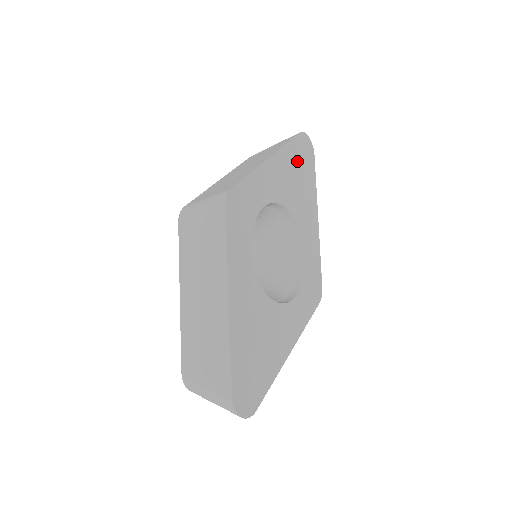
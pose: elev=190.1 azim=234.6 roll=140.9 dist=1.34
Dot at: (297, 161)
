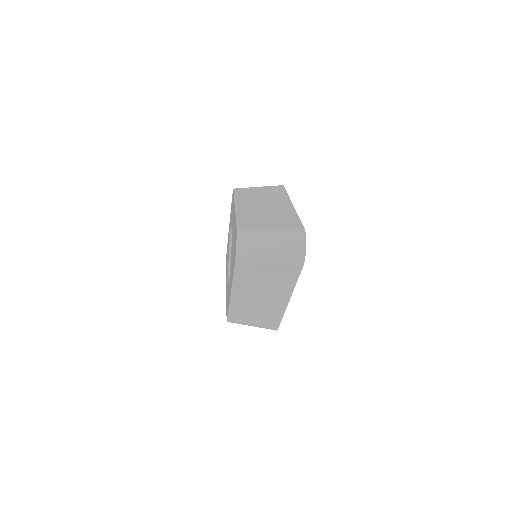
Dot at: occluded
